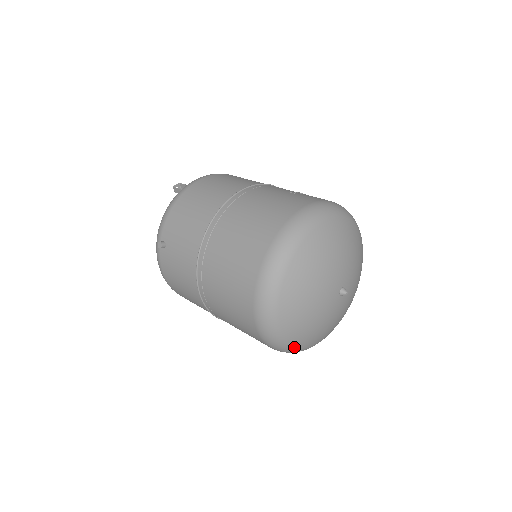
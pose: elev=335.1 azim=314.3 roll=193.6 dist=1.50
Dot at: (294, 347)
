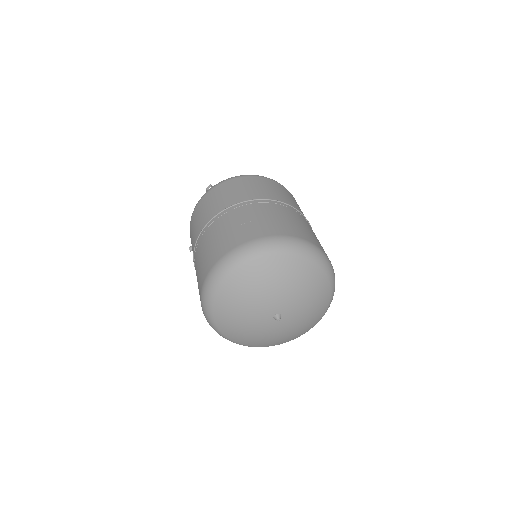
Dot at: (261, 346)
